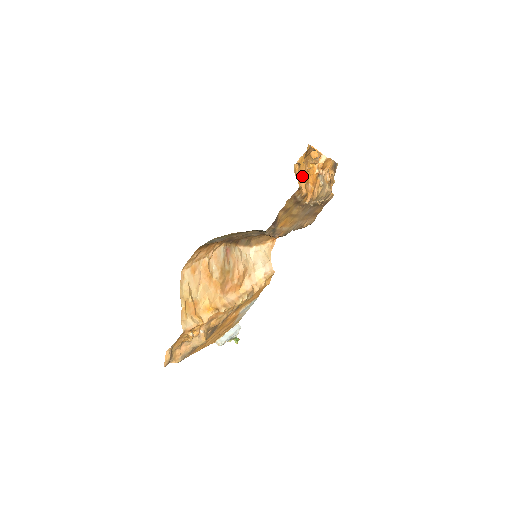
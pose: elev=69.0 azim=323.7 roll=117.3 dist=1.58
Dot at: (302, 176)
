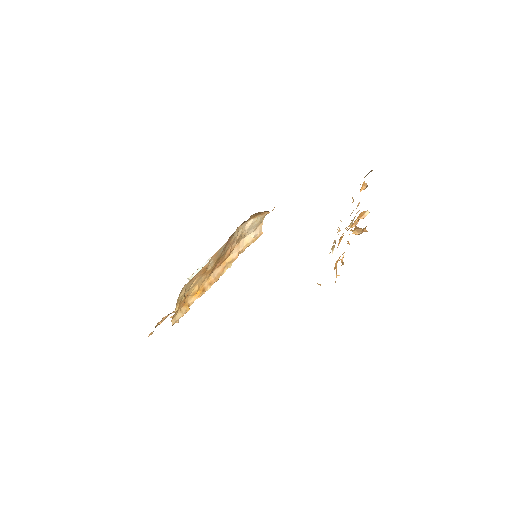
Dot at: (340, 256)
